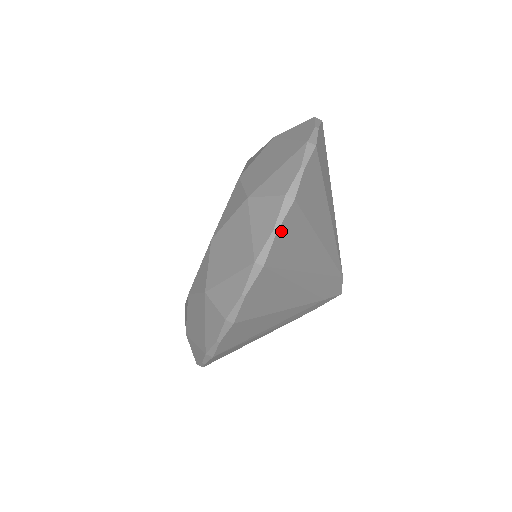
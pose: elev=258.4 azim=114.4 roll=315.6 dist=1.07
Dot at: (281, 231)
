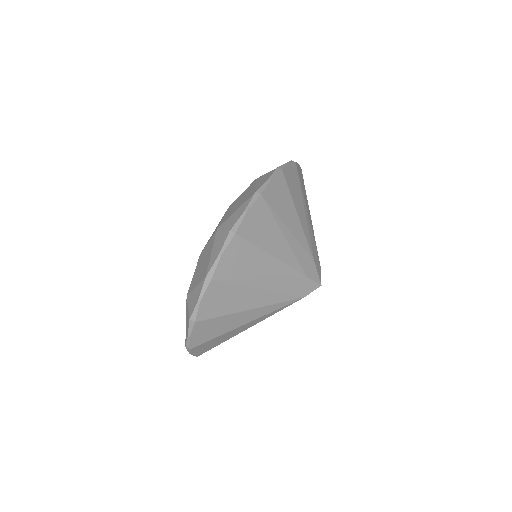
Dot at: (299, 167)
